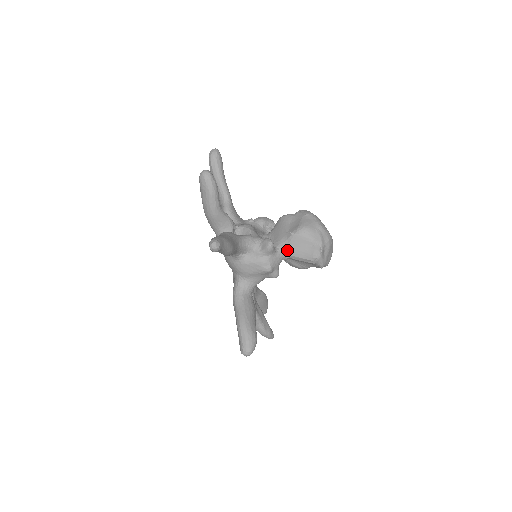
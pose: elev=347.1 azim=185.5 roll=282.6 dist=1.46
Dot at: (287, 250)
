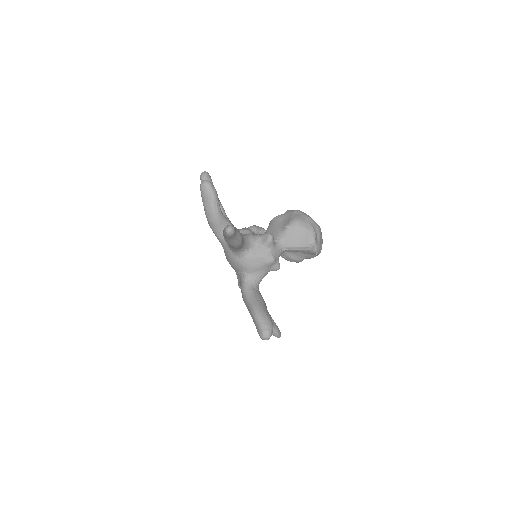
Dot at: (284, 242)
